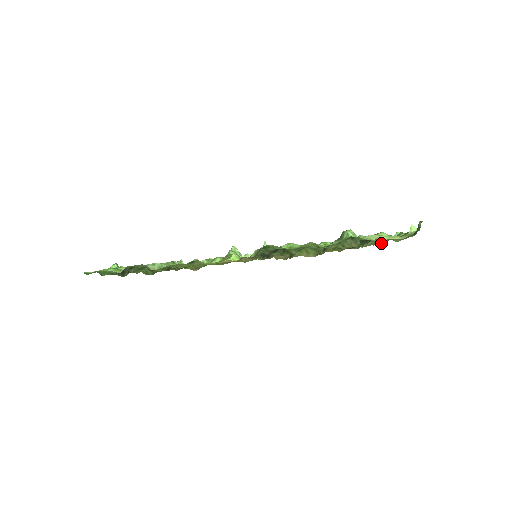
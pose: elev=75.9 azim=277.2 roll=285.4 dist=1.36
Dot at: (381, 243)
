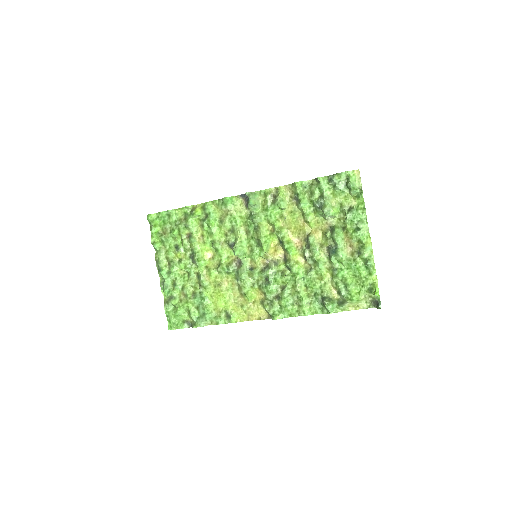
Dot at: (354, 279)
